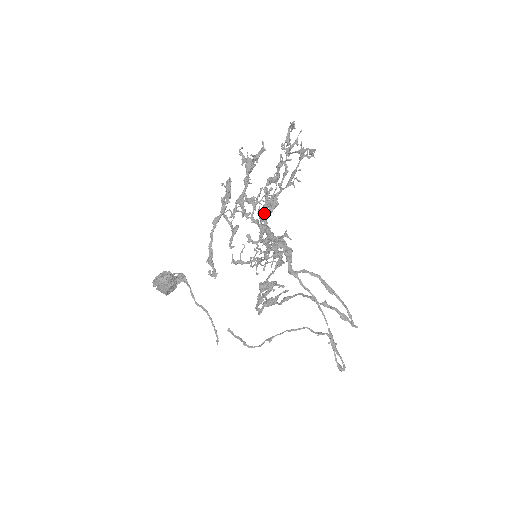
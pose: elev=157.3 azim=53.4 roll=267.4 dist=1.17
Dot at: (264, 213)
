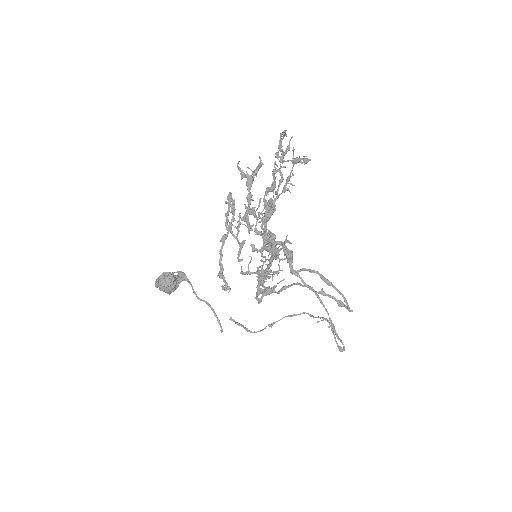
Dot at: occluded
